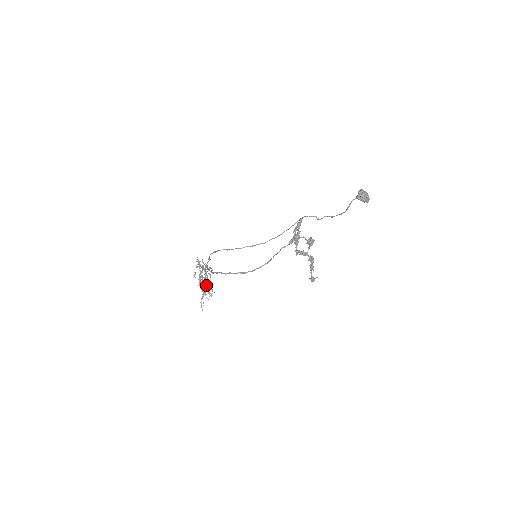
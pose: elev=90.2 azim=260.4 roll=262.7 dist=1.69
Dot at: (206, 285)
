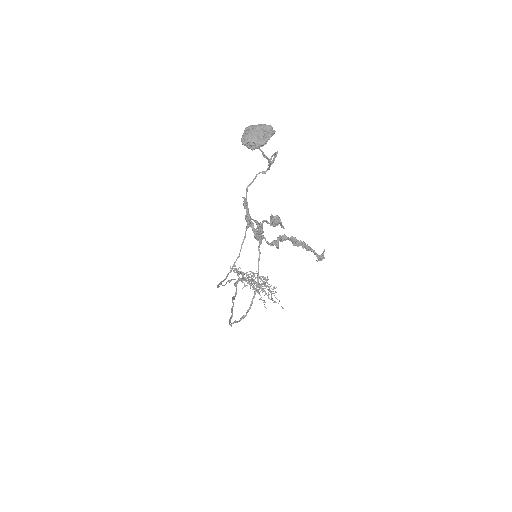
Dot at: (265, 280)
